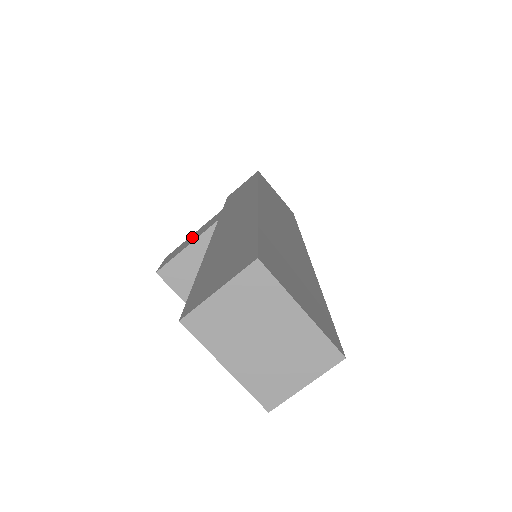
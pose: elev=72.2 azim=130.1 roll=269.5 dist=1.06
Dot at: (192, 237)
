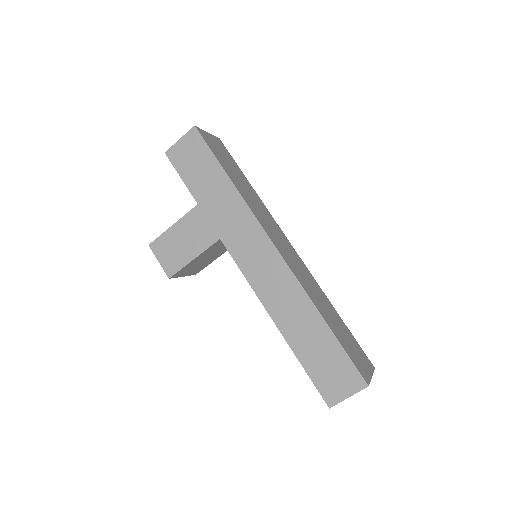
Dot at: (182, 238)
